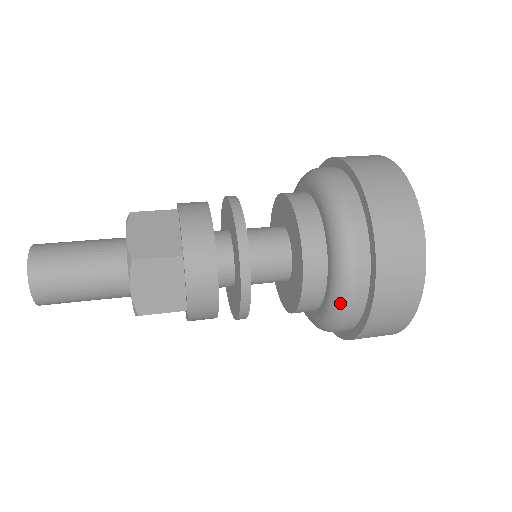
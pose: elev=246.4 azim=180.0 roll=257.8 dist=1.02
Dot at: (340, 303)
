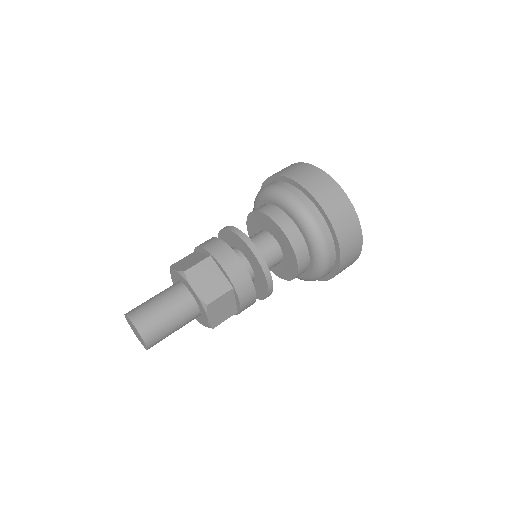
Dot at: (310, 227)
